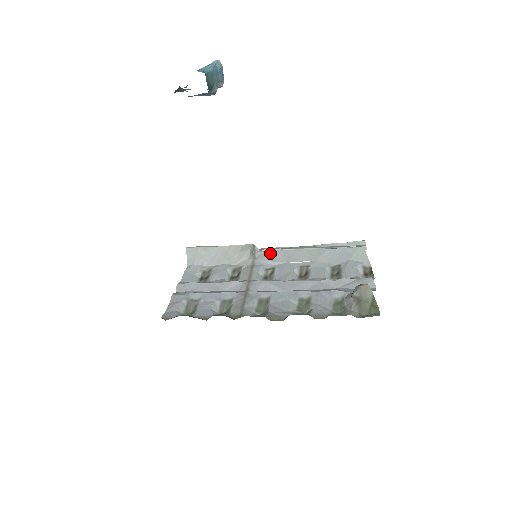
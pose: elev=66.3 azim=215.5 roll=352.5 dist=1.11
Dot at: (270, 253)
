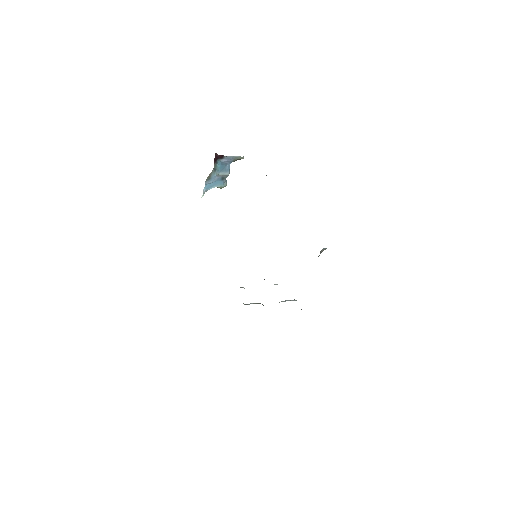
Dot at: occluded
